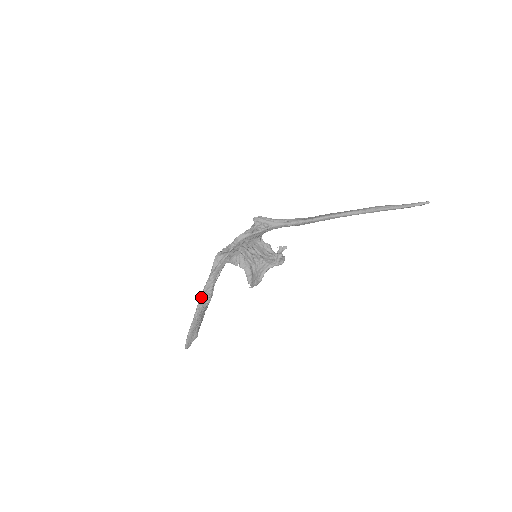
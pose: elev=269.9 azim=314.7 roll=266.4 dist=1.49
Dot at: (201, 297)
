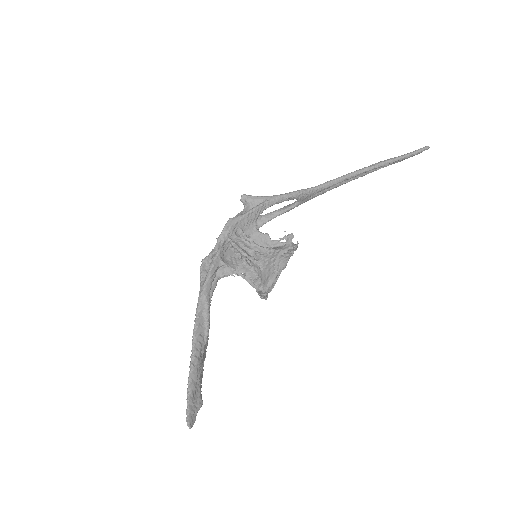
Dot at: (195, 326)
